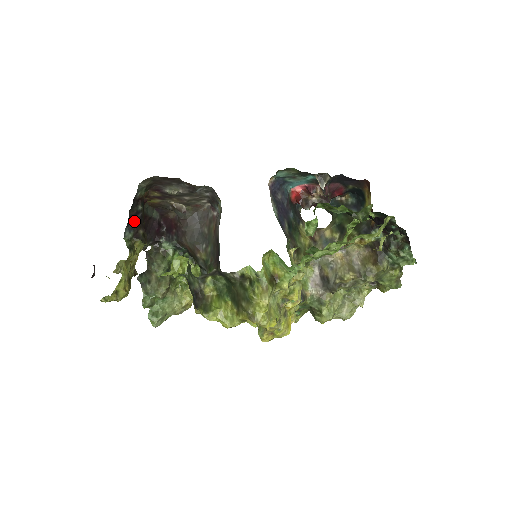
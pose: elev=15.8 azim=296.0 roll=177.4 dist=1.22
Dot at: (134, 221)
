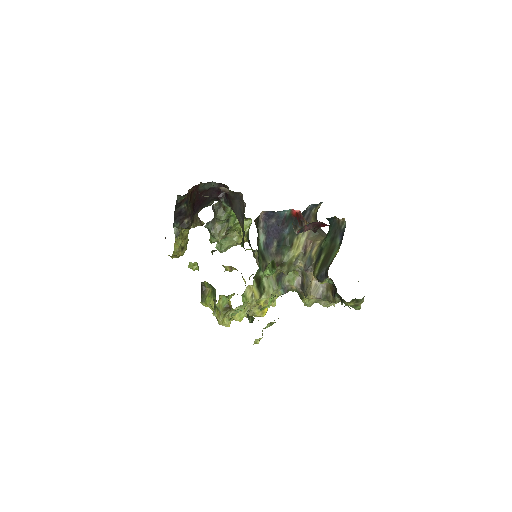
Dot at: (179, 216)
